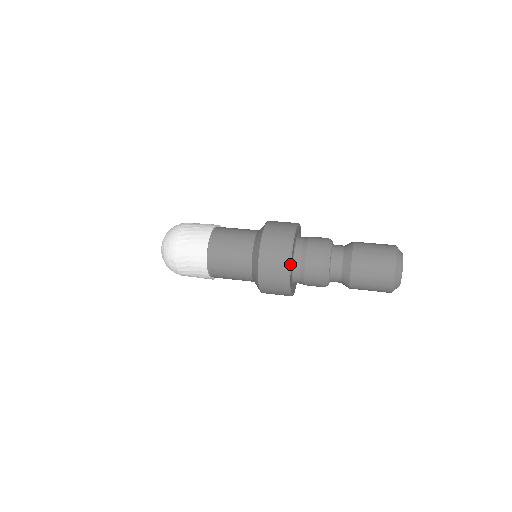
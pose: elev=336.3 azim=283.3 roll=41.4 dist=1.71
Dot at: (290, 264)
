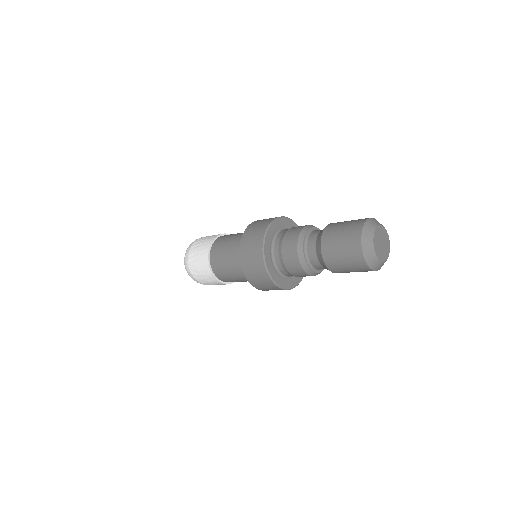
Dot at: (281, 217)
